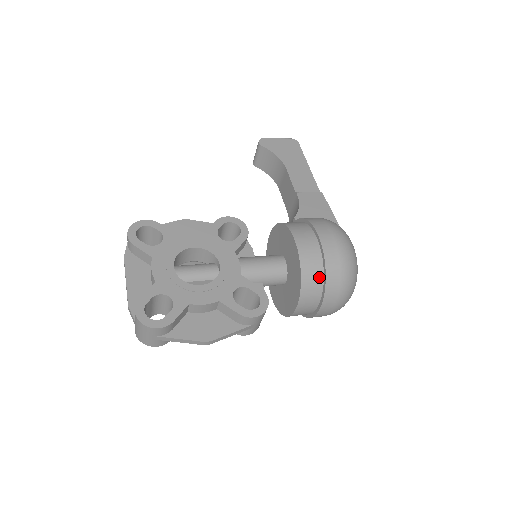
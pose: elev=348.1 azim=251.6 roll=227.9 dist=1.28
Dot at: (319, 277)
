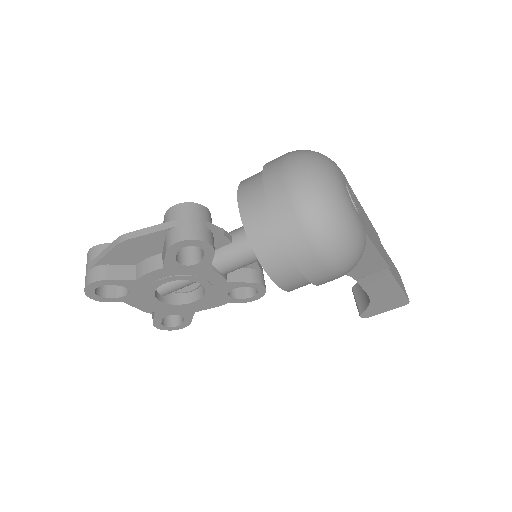
Dot at: occluded
